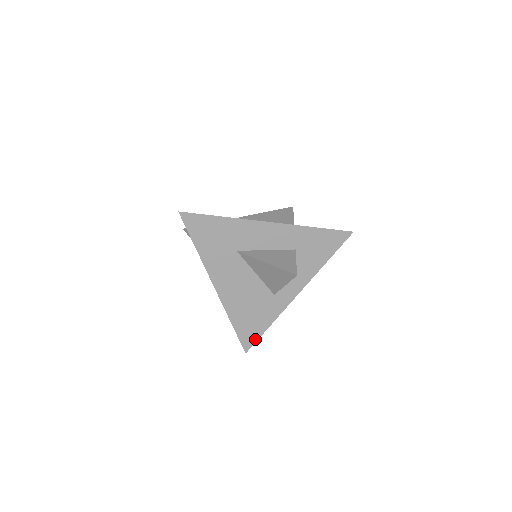
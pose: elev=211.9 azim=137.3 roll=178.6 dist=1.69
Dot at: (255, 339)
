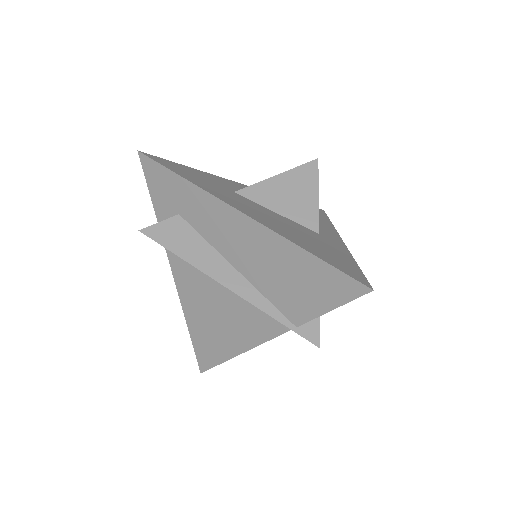
Dot at: (360, 274)
